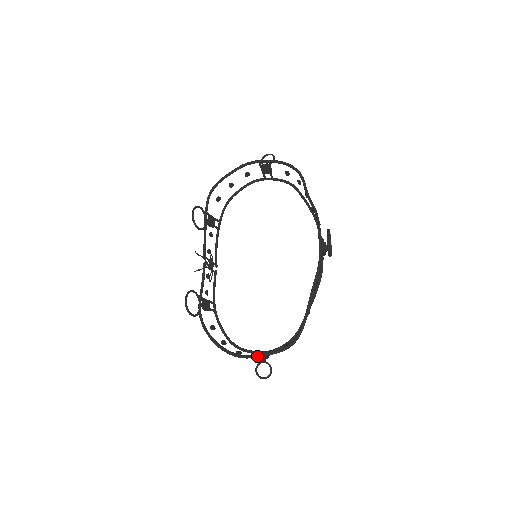
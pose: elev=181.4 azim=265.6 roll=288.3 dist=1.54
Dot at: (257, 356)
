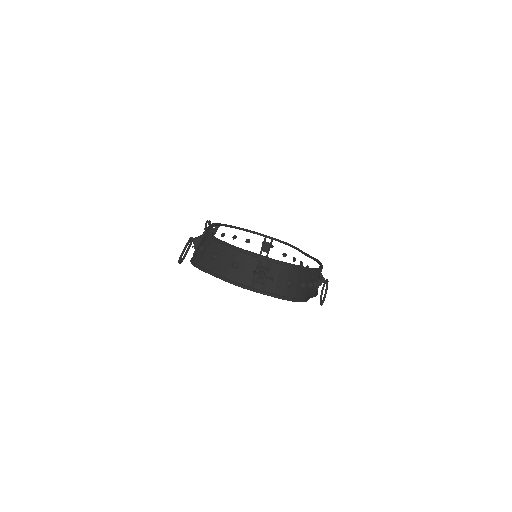
Dot at: occluded
